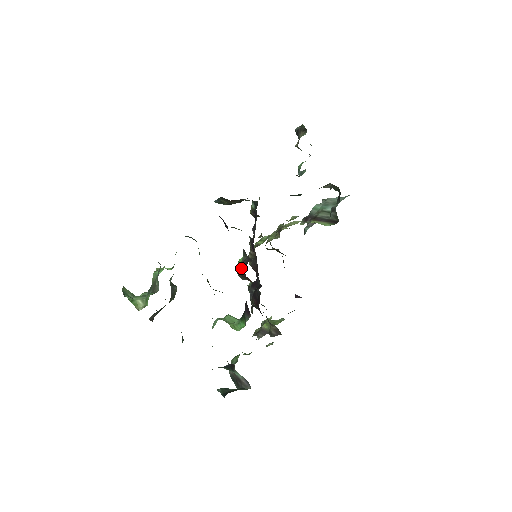
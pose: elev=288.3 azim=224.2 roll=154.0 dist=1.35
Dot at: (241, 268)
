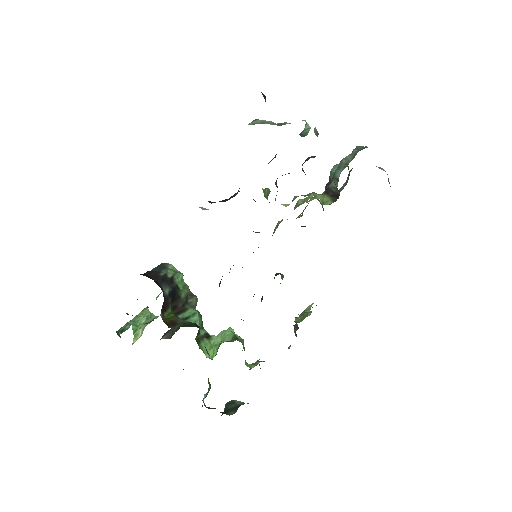
Dot at: (219, 286)
